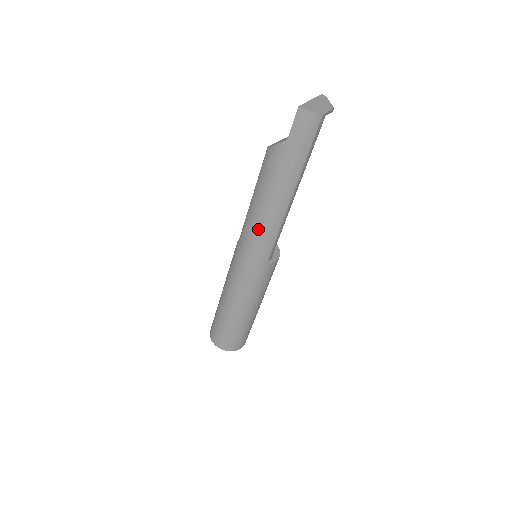
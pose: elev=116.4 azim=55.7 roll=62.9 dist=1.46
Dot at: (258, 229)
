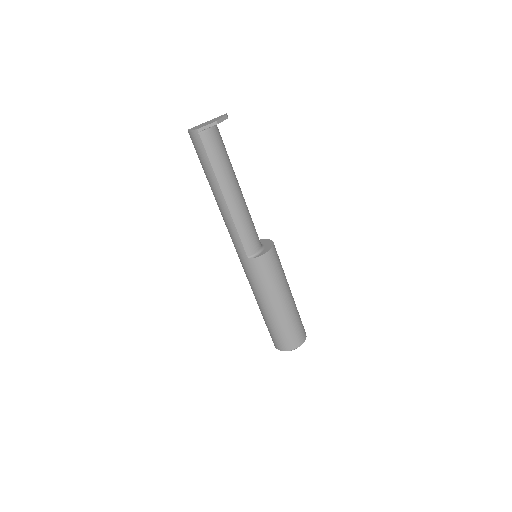
Dot at: occluded
